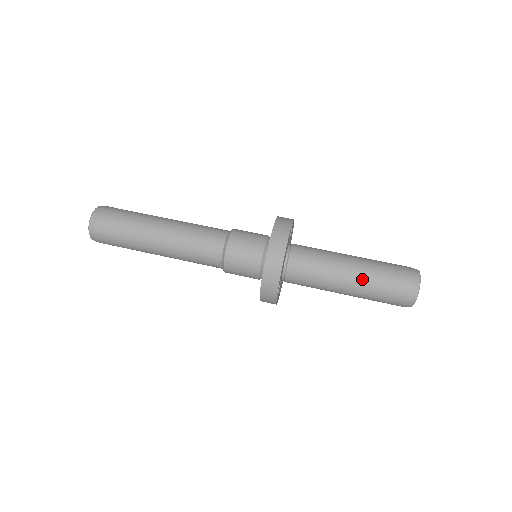
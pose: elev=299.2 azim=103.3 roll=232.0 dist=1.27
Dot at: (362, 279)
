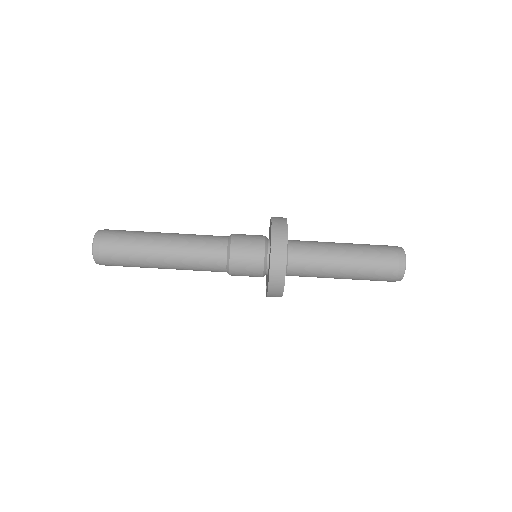
Dot at: (353, 277)
